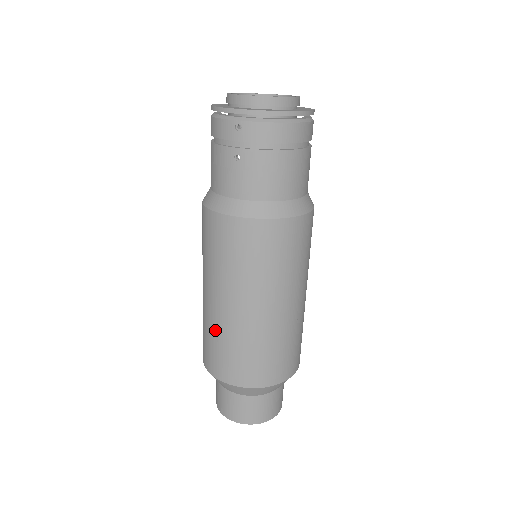
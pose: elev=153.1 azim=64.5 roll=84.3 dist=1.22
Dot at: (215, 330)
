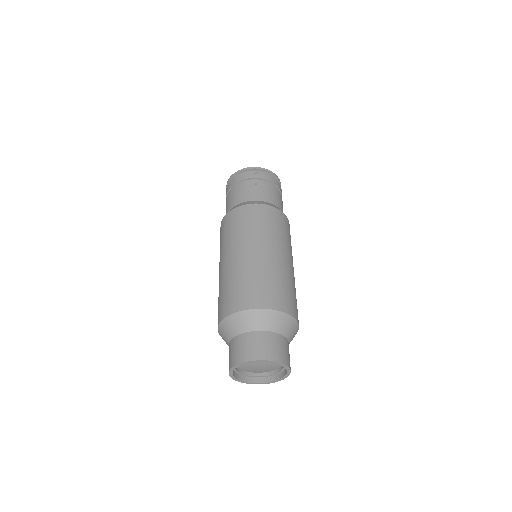
Dot at: (247, 272)
